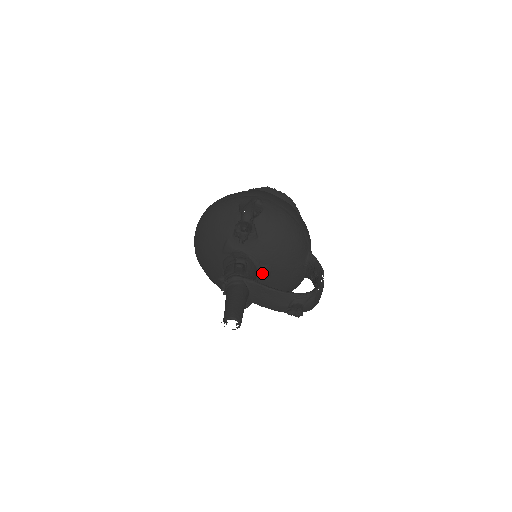
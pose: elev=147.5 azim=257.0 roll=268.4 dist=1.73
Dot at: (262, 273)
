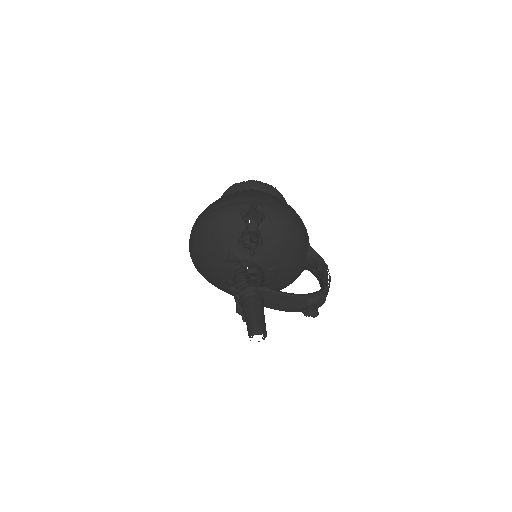
Dot at: (268, 275)
